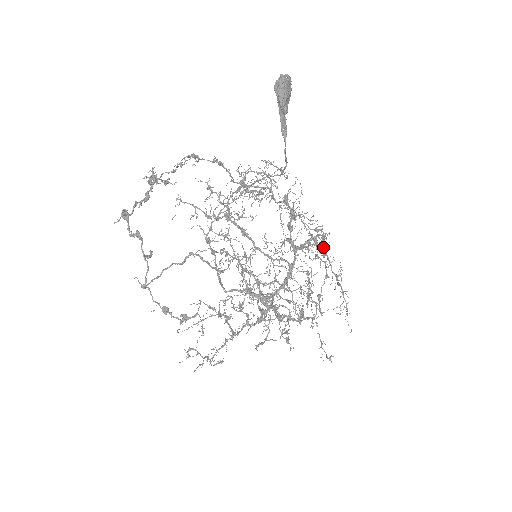
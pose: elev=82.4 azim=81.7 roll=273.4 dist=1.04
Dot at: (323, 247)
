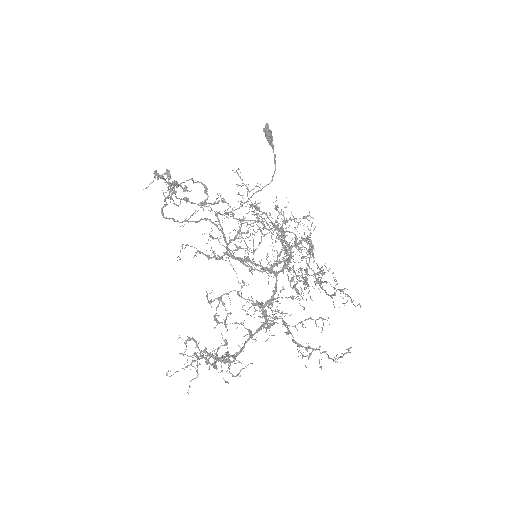
Dot at: occluded
